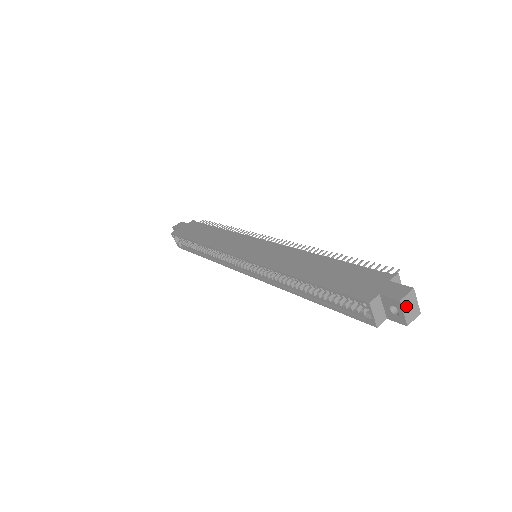
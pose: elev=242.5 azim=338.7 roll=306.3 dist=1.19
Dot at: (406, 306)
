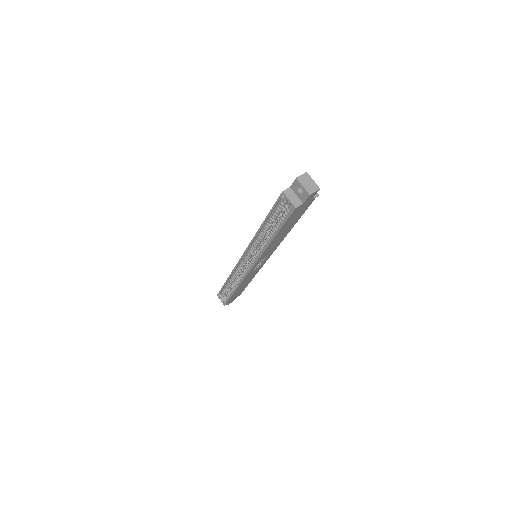
Dot at: (303, 182)
